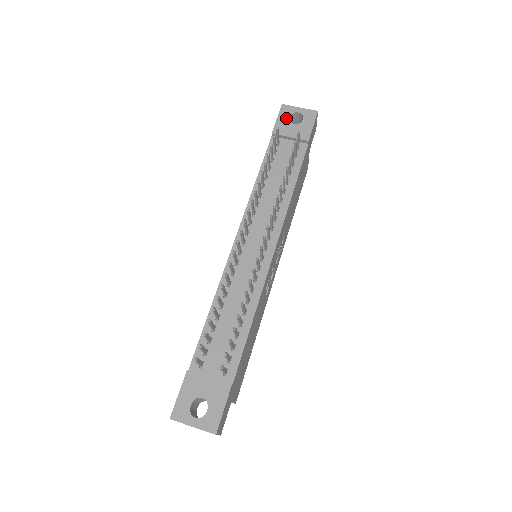
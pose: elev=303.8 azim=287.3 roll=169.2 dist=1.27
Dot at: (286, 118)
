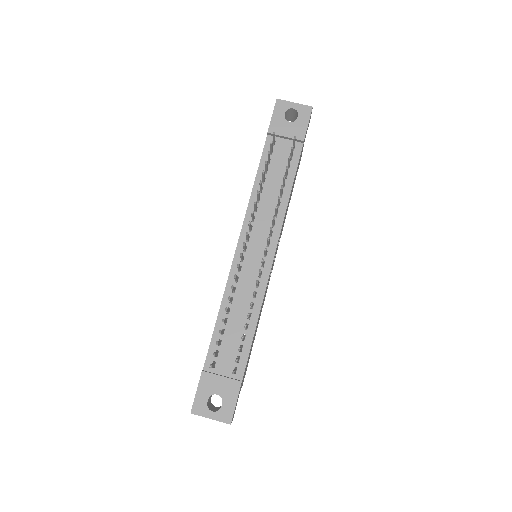
Dot at: (281, 115)
